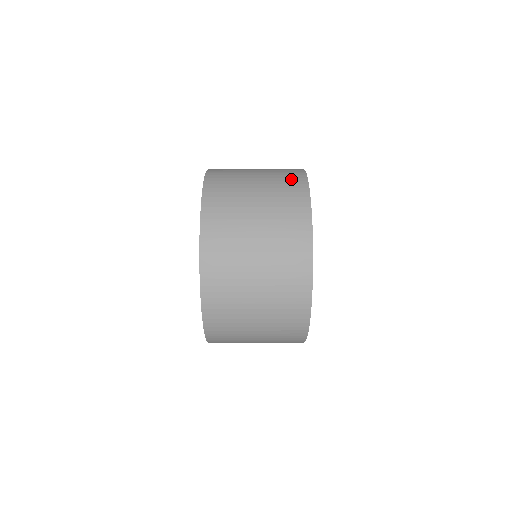
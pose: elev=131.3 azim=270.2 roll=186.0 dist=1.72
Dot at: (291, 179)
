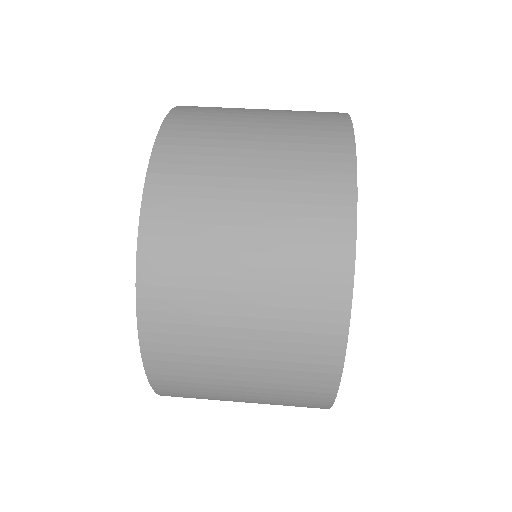
Dot at: occluded
